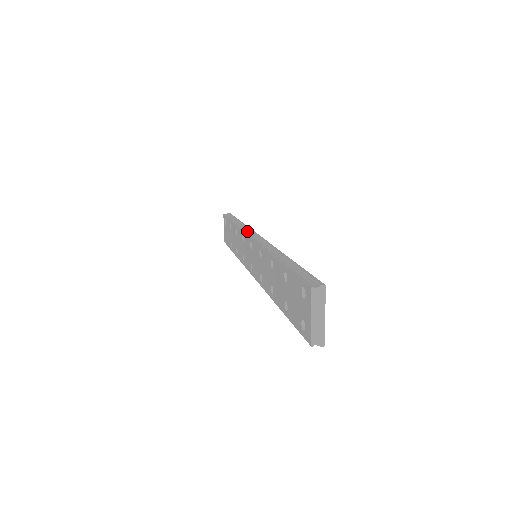
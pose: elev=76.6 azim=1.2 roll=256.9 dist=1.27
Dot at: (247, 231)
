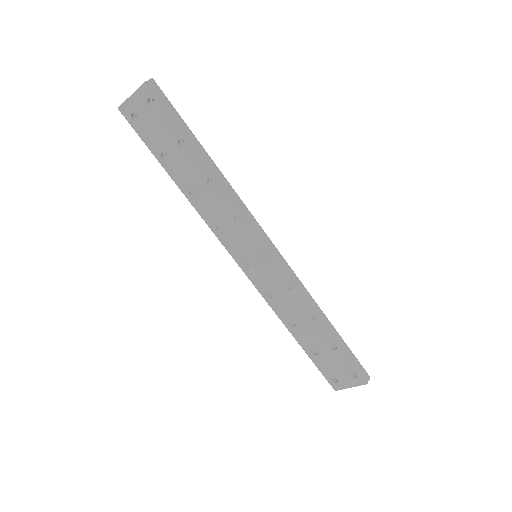
Dot at: (250, 220)
